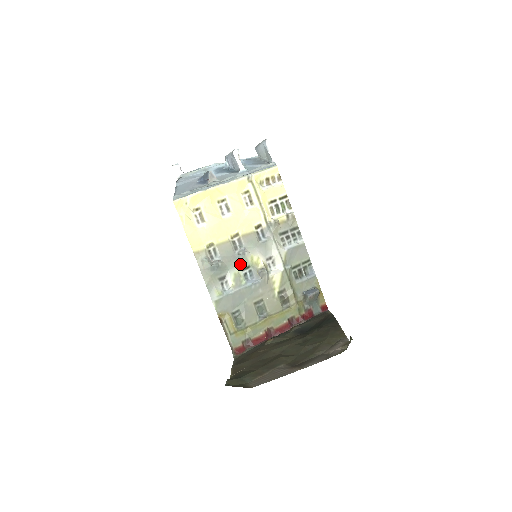
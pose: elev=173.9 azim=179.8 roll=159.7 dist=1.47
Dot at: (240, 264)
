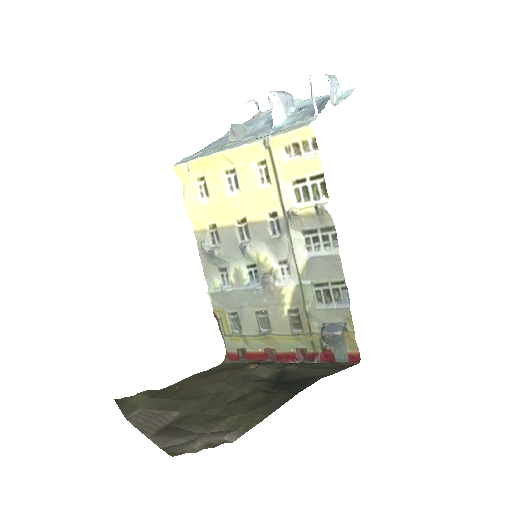
Dot at: (244, 259)
